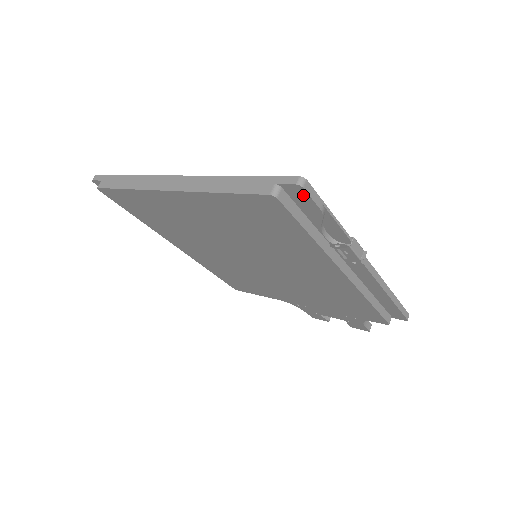
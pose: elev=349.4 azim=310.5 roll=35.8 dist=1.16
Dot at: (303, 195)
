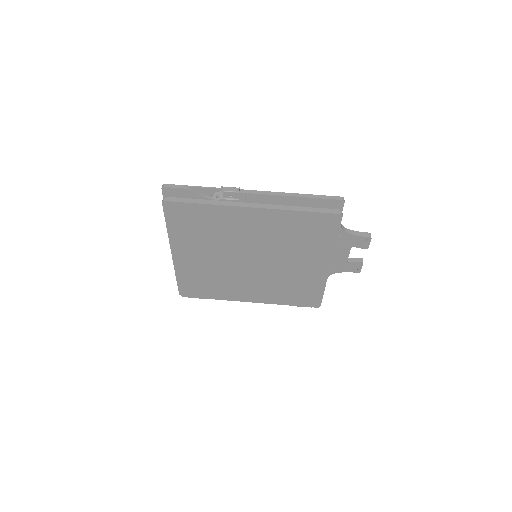
Dot at: (171, 190)
